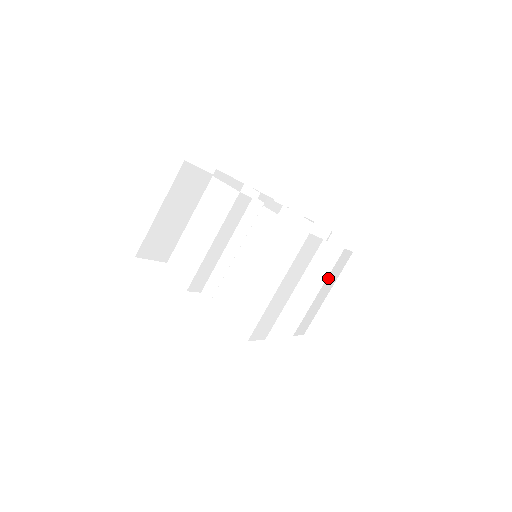
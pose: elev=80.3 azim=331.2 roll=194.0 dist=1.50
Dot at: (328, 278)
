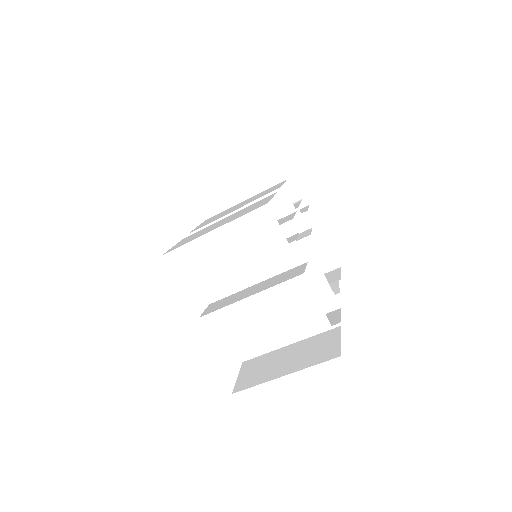
Dot at: occluded
